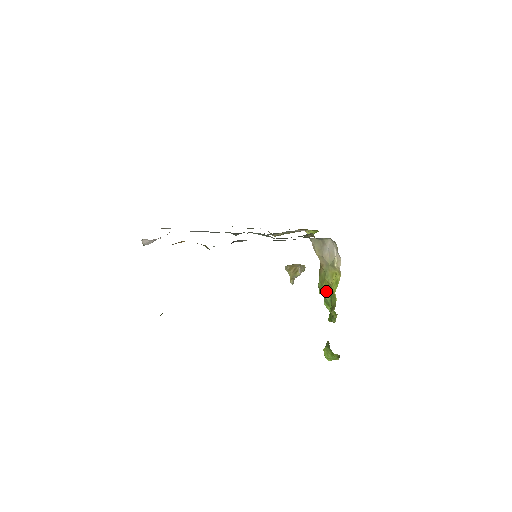
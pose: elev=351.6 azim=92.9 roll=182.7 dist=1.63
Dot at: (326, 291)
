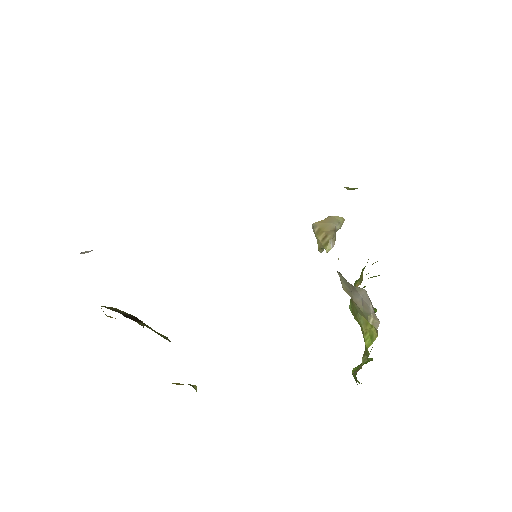
Dot at: occluded
